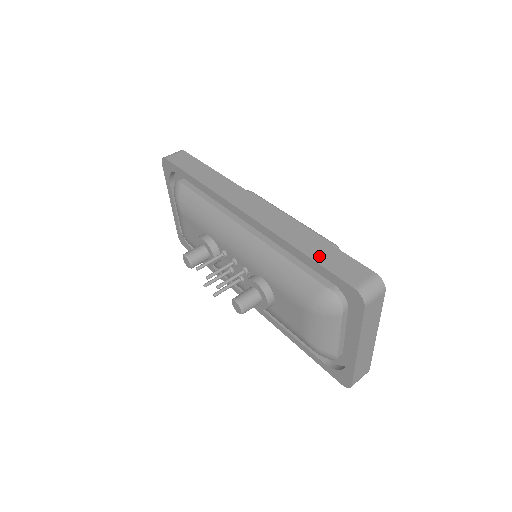
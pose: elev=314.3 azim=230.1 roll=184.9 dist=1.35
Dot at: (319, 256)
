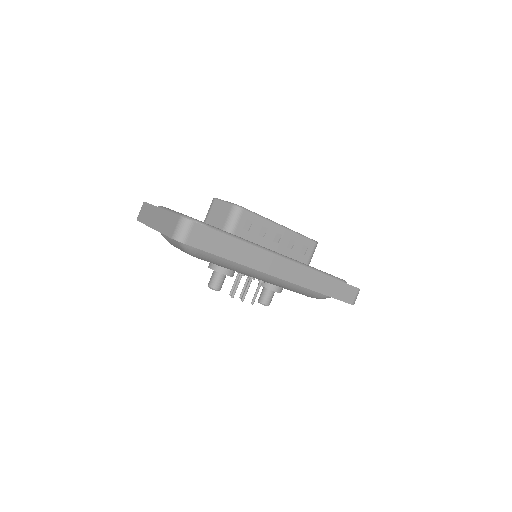
Dot at: (334, 293)
